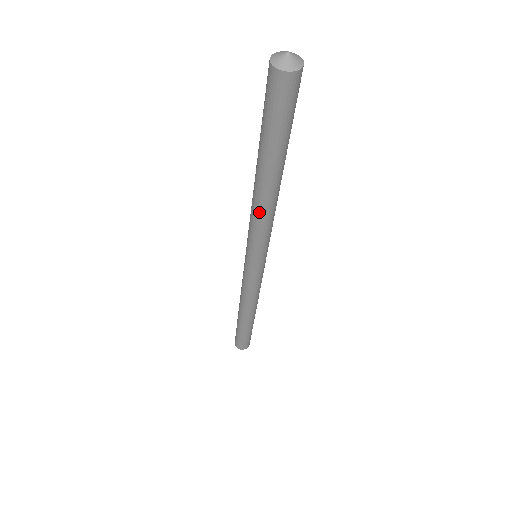
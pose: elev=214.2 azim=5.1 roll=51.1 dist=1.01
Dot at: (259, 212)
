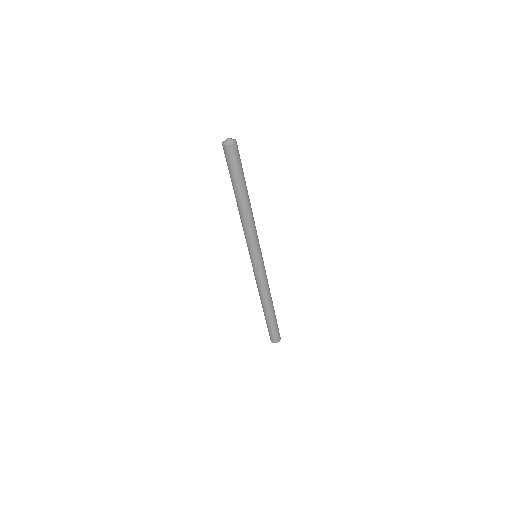
Dot at: (246, 222)
